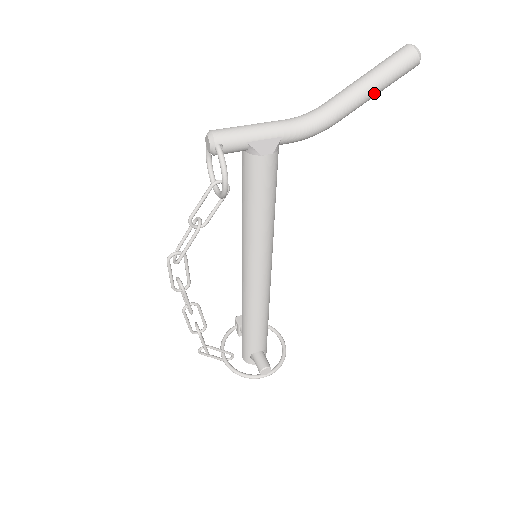
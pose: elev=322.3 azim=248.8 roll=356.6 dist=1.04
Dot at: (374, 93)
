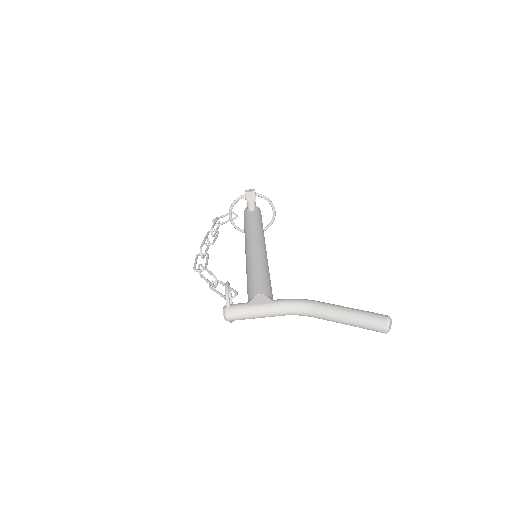
Dot at: occluded
